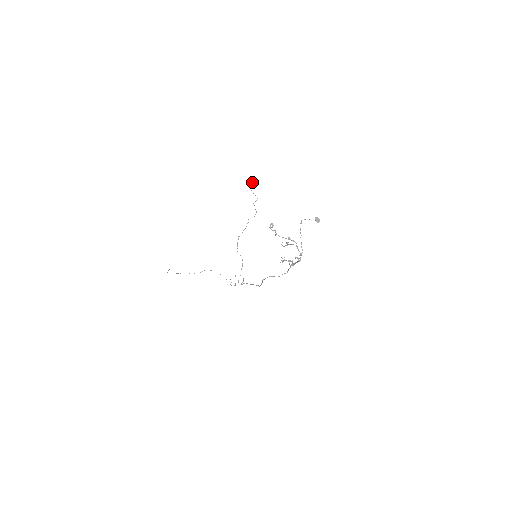
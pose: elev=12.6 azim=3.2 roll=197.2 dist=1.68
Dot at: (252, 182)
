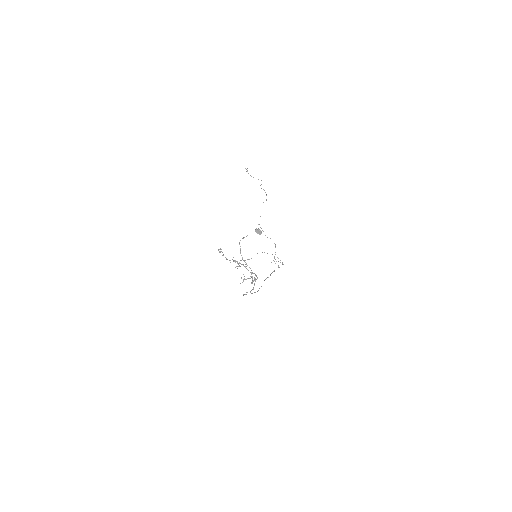
Dot at: occluded
